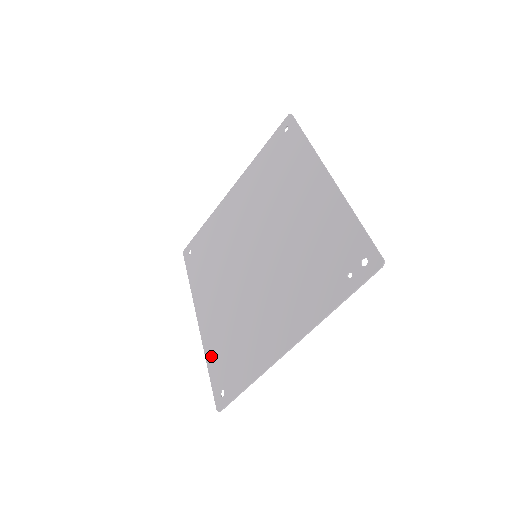
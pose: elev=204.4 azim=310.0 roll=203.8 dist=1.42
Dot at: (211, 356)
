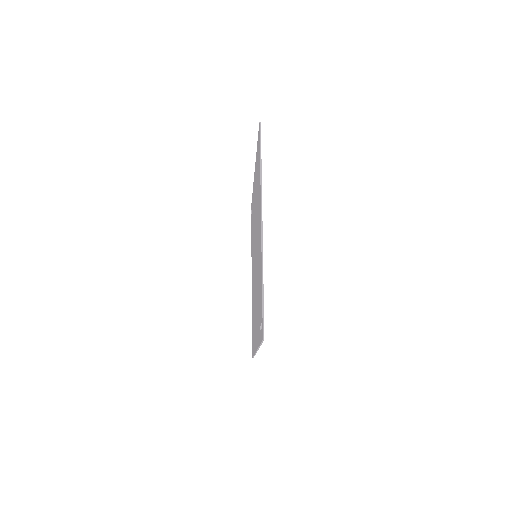
Dot at: occluded
